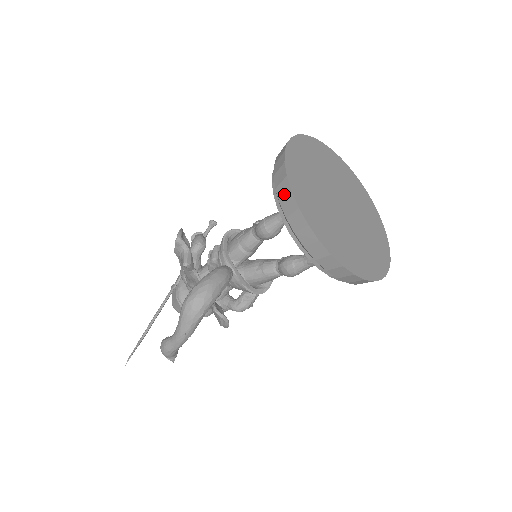
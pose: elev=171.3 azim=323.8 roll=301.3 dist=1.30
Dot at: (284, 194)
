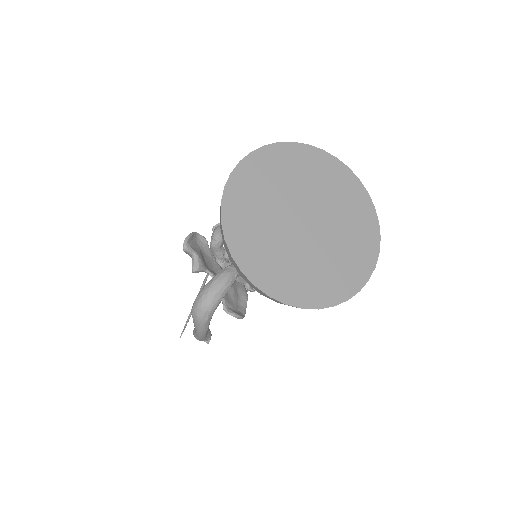
Dot at: (223, 238)
